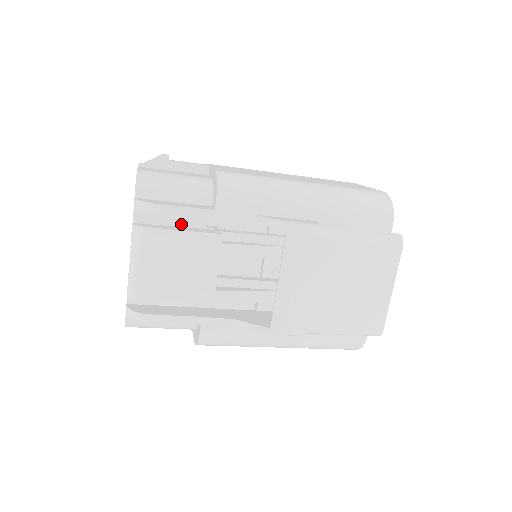
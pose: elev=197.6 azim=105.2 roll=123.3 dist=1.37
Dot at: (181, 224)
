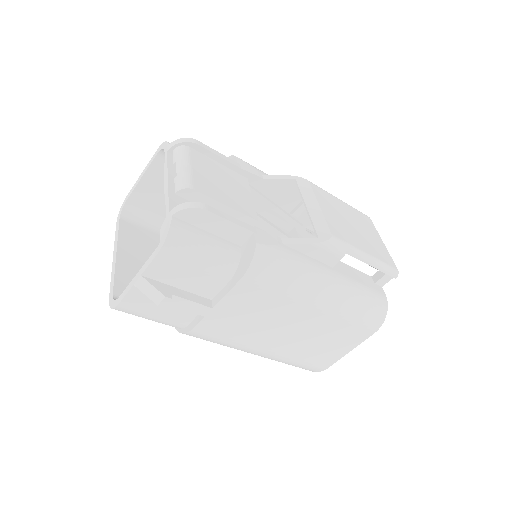
Dot at: occluded
